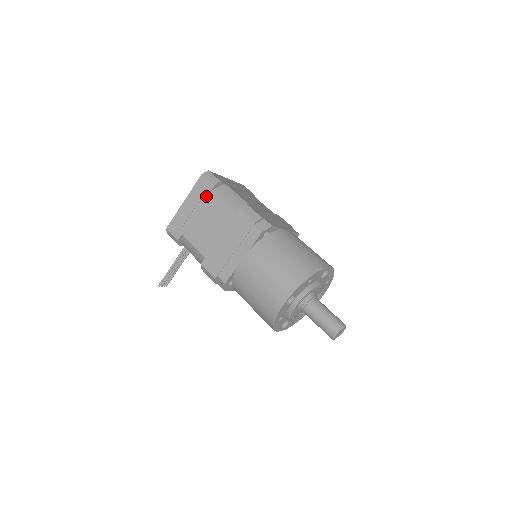
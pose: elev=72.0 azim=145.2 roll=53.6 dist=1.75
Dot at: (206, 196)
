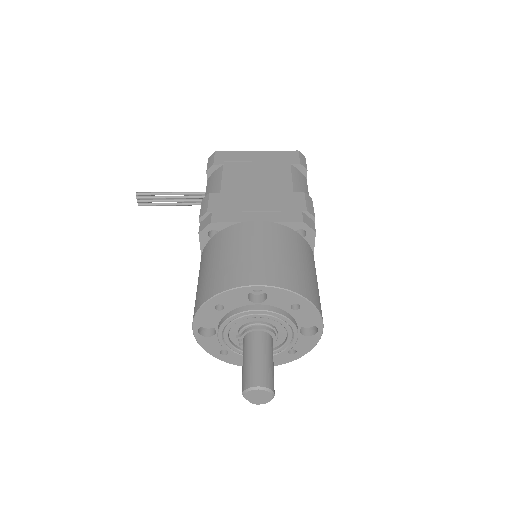
Dot at: (283, 163)
